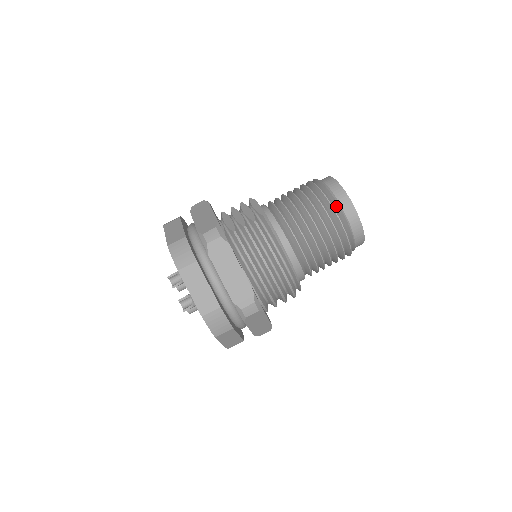
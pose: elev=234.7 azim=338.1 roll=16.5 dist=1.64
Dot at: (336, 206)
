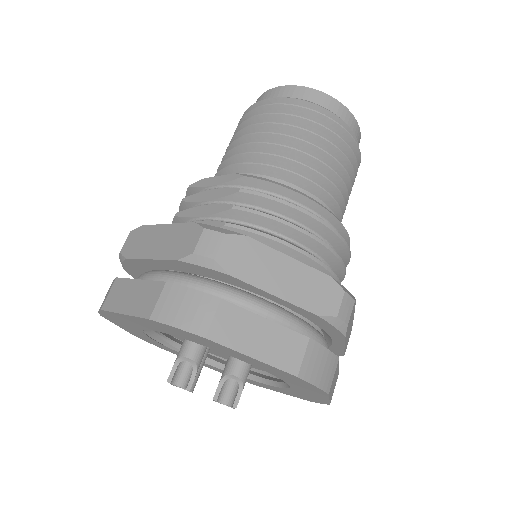
Dot at: (312, 109)
